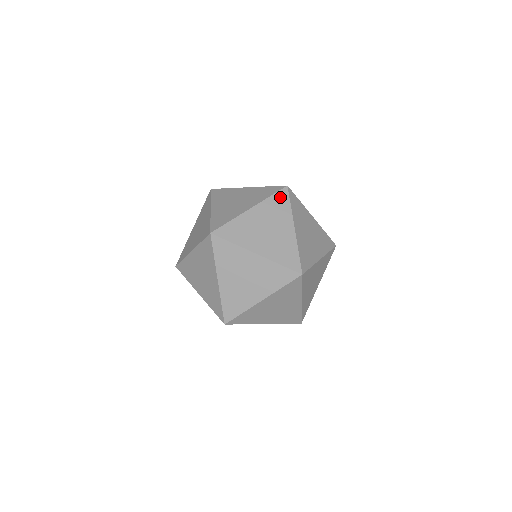
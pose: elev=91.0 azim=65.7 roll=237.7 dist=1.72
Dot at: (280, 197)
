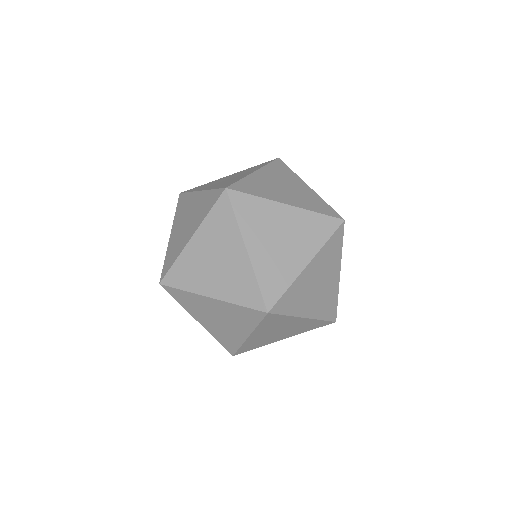
Dot at: (326, 223)
